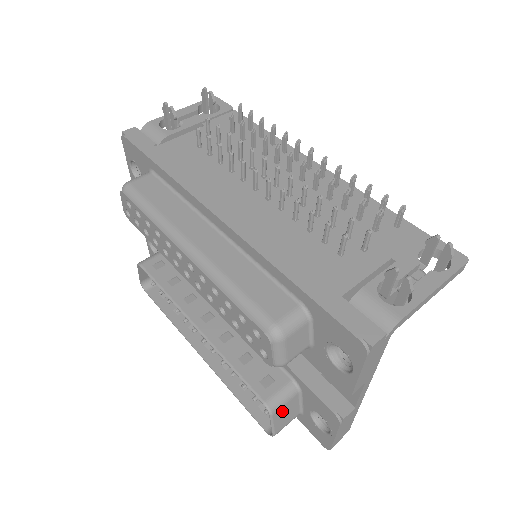
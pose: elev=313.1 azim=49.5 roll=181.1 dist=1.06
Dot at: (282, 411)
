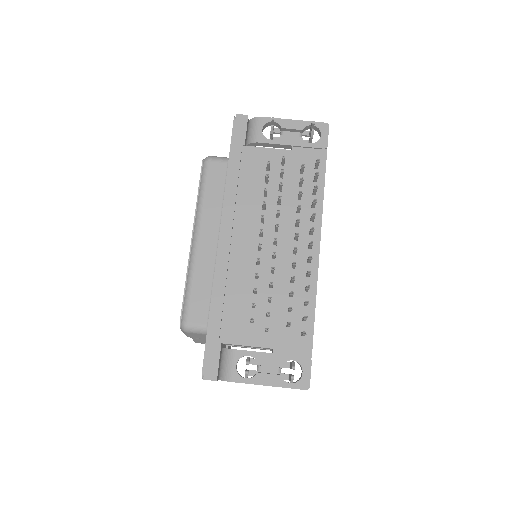
Dot at: (201, 340)
